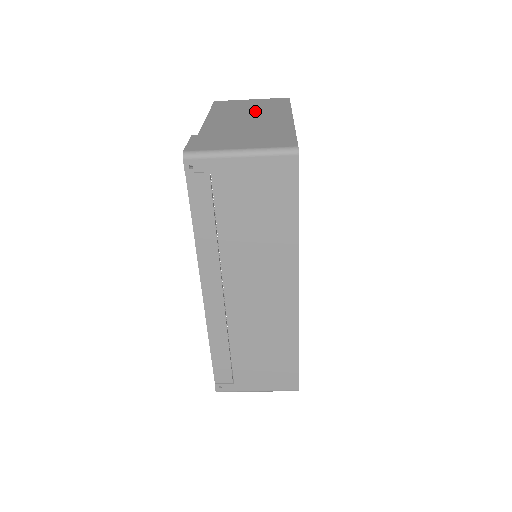
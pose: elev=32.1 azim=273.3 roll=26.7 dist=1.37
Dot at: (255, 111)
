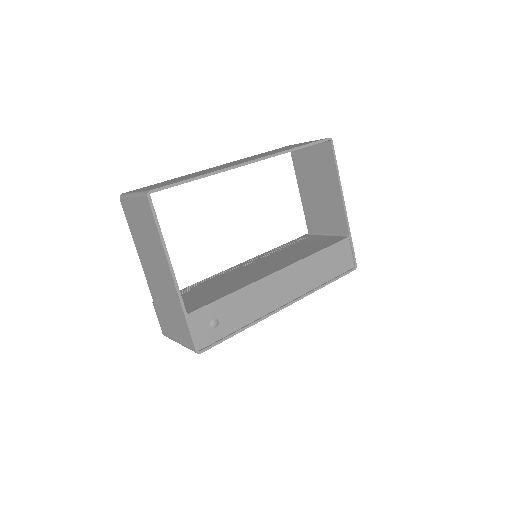
Dot at: (150, 248)
